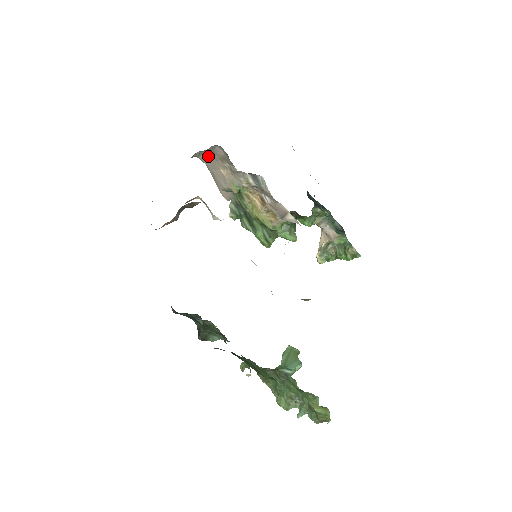
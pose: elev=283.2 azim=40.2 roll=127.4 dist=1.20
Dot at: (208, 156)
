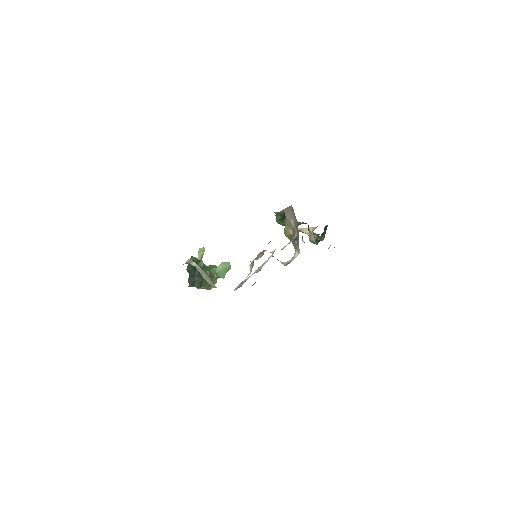
Dot at: occluded
